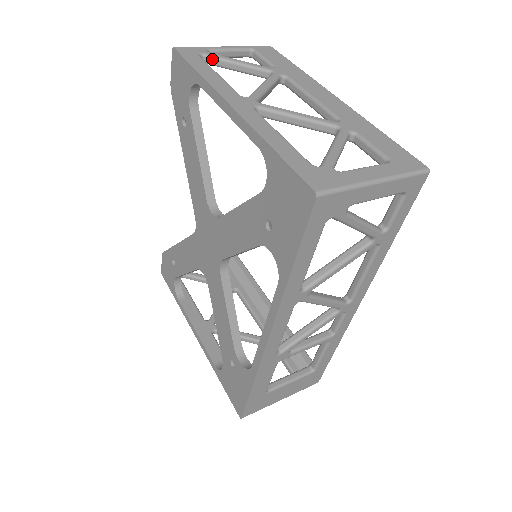
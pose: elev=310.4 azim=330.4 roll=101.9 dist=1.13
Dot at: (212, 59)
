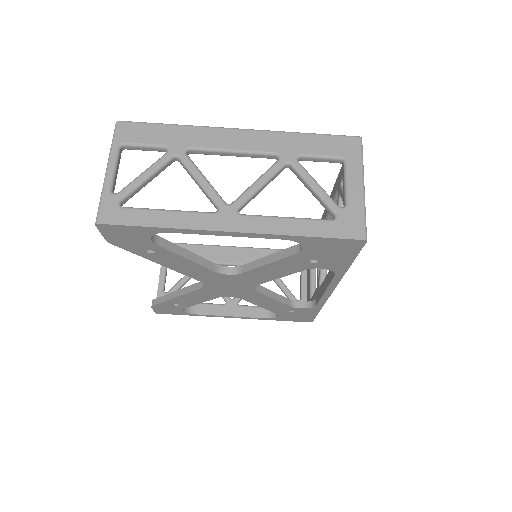
Dot at: (129, 196)
